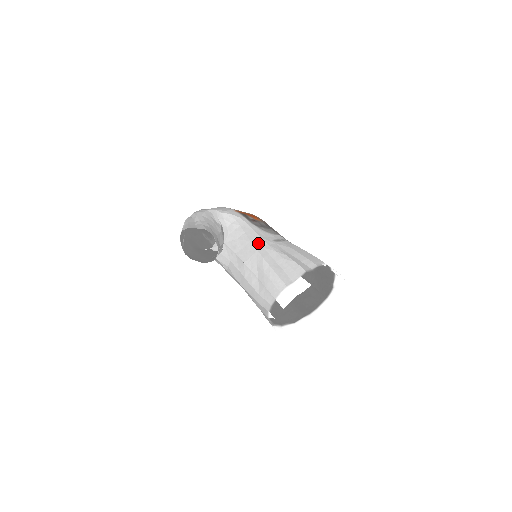
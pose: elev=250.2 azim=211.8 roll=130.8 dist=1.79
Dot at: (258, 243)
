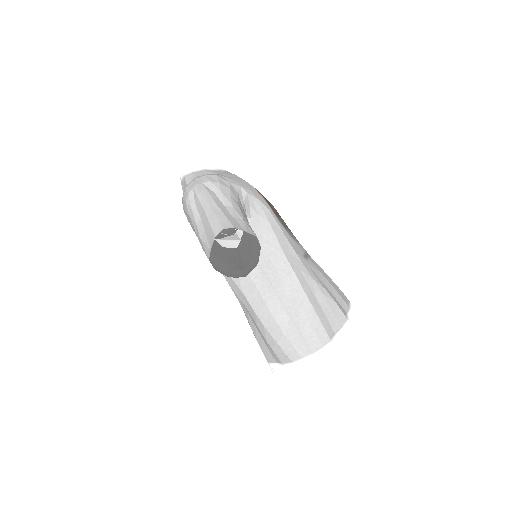
Dot at: (293, 260)
